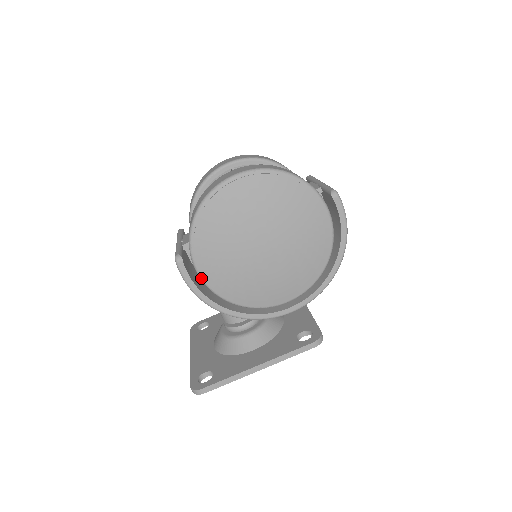
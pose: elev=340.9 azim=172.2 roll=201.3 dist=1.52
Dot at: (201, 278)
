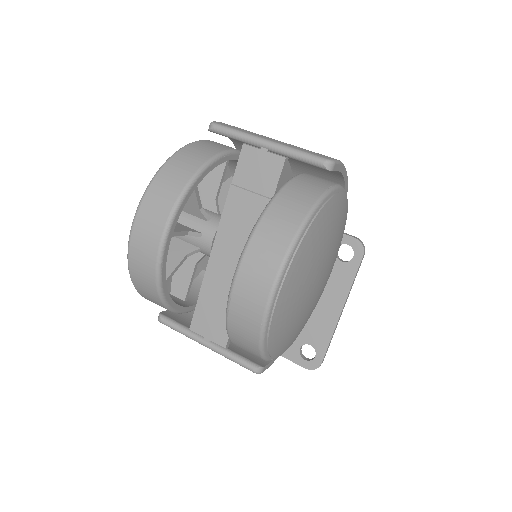
Dot at: occluded
